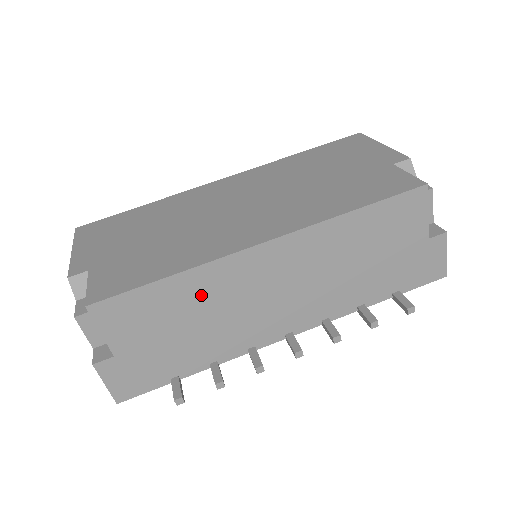
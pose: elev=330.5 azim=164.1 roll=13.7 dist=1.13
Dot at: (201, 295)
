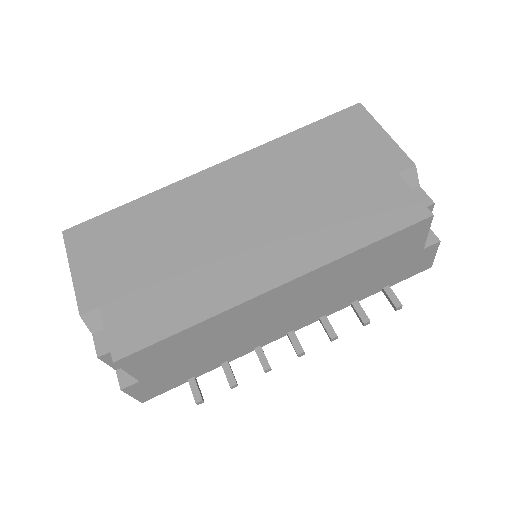
Dot at: (217, 330)
